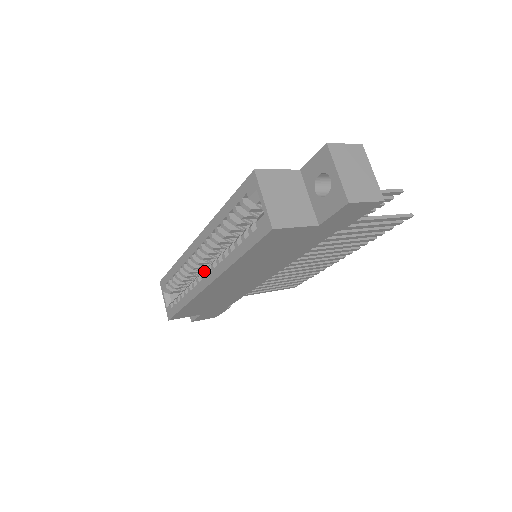
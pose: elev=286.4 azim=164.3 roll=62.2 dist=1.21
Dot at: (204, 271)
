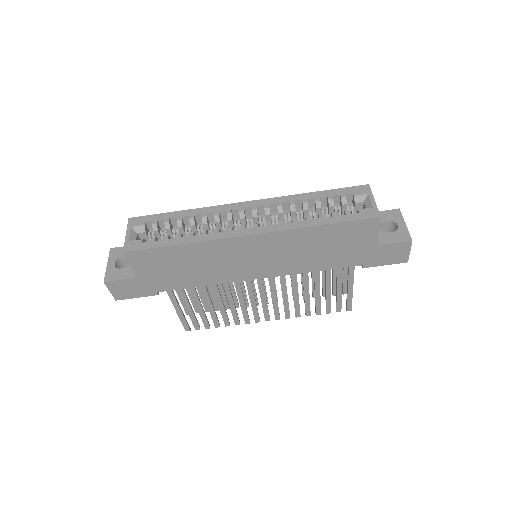
Dot at: (245, 225)
